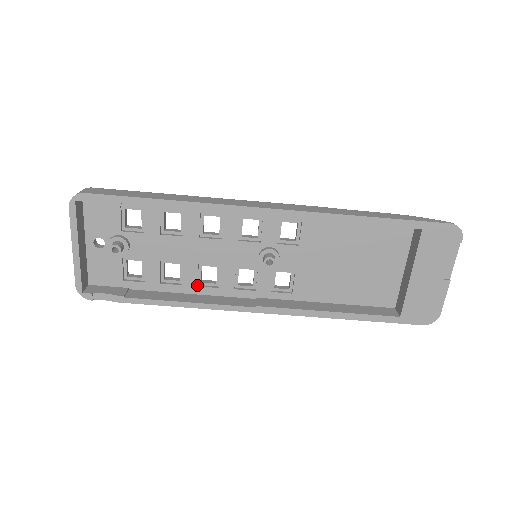
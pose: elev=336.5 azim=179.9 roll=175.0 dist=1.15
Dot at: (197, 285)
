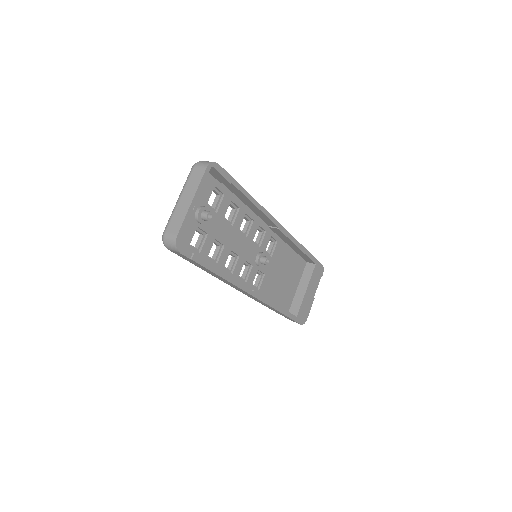
Dot at: (224, 267)
